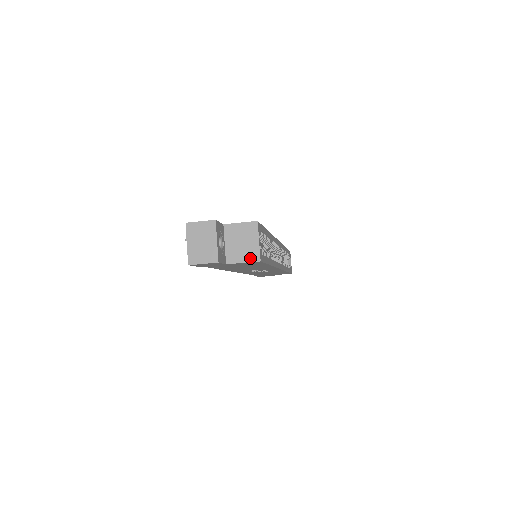
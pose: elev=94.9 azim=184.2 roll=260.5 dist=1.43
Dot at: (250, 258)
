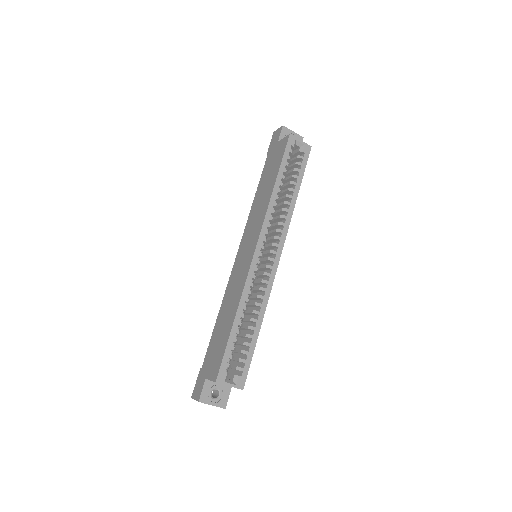
Dot at: occluded
